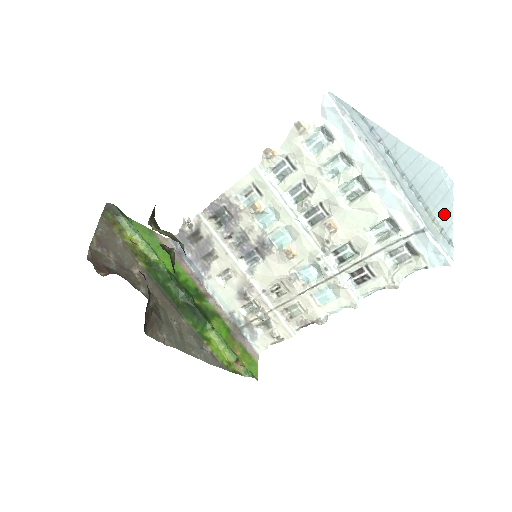
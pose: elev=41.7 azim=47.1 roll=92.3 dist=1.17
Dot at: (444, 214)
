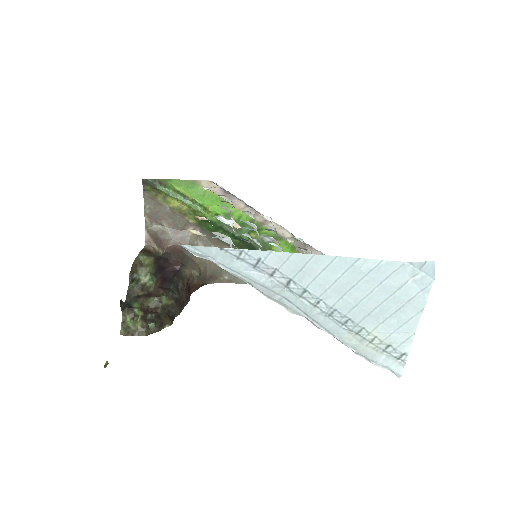
Dot at: (398, 327)
